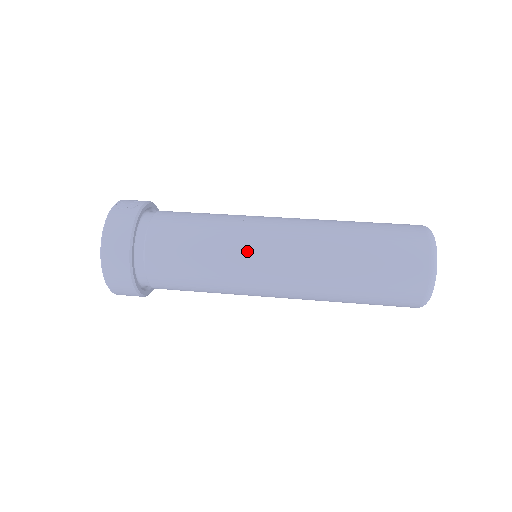
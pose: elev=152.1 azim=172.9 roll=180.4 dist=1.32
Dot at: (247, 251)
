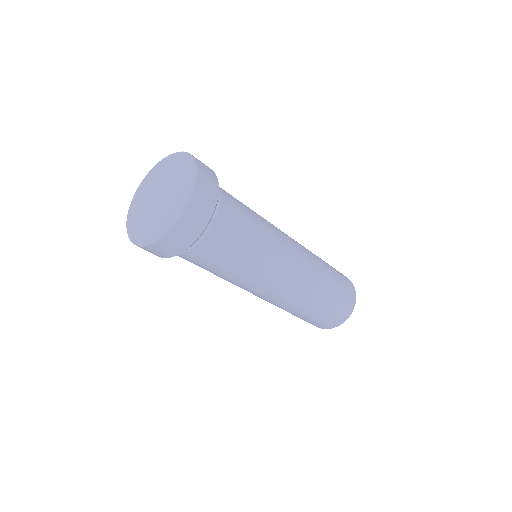
Dot at: (281, 254)
